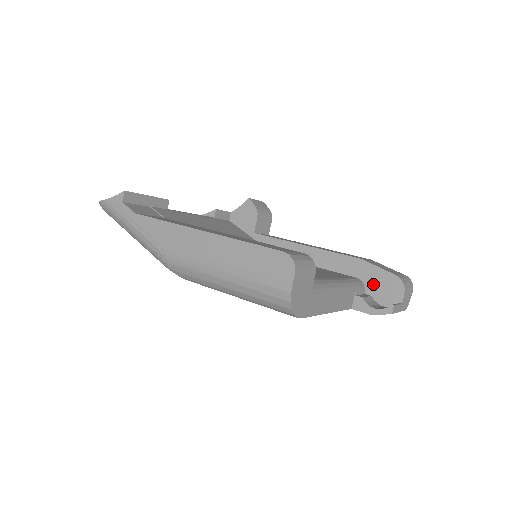
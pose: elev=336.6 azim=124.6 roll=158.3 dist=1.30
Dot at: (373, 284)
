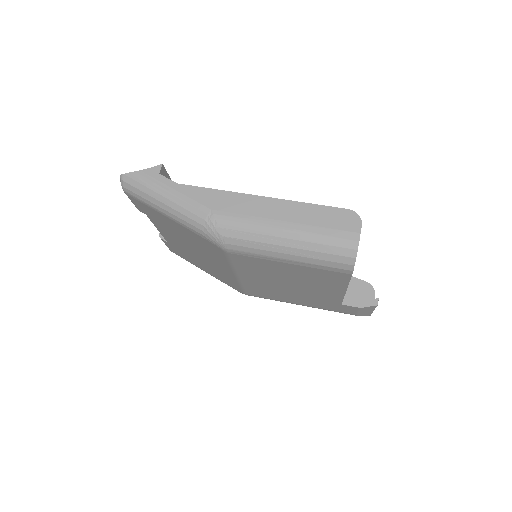
Dot at: (348, 290)
